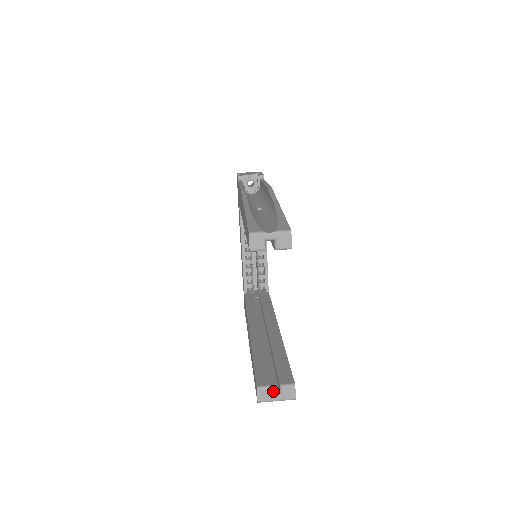
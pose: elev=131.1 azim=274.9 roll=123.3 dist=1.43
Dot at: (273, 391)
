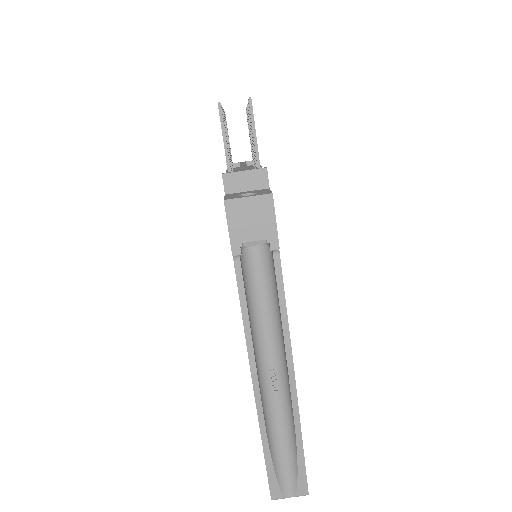
Dot at: occluded
